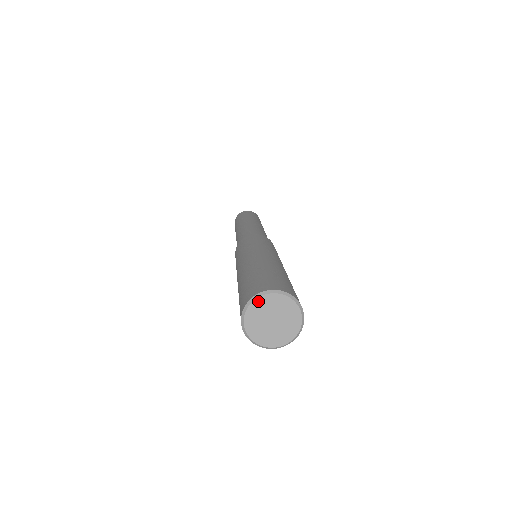
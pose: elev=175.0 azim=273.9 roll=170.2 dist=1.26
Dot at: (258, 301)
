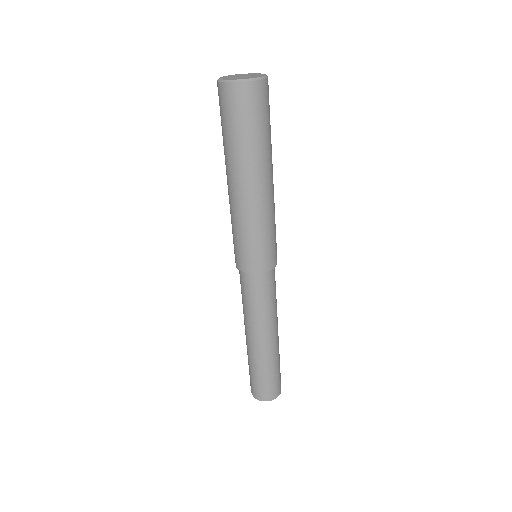
Dot at: (232, 75)
